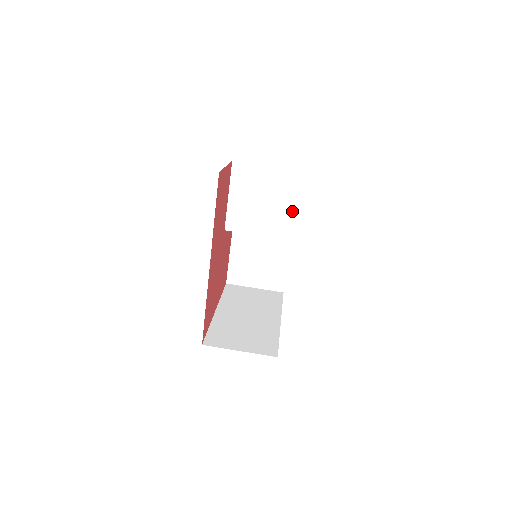
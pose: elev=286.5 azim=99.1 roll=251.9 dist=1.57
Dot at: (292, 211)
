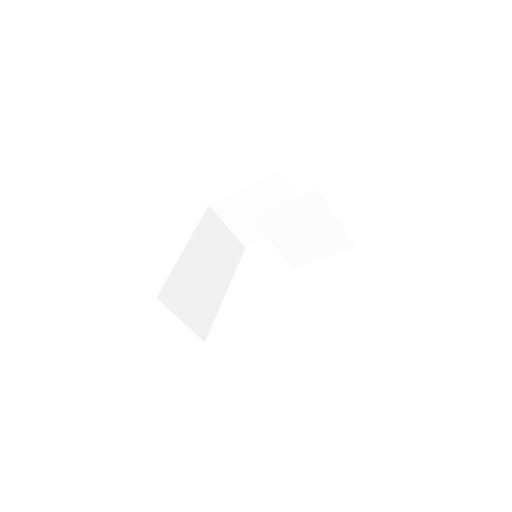
Dot at: (316, 255)
